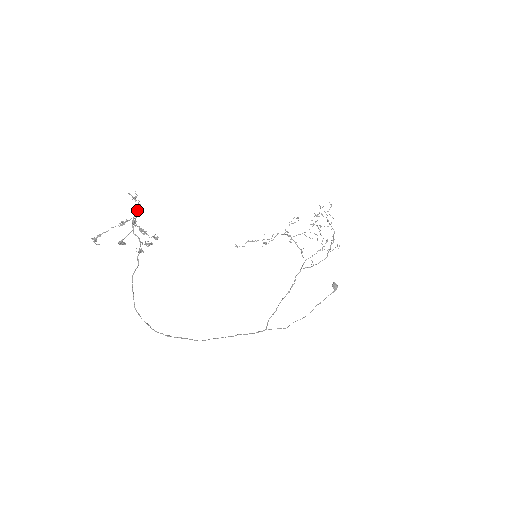
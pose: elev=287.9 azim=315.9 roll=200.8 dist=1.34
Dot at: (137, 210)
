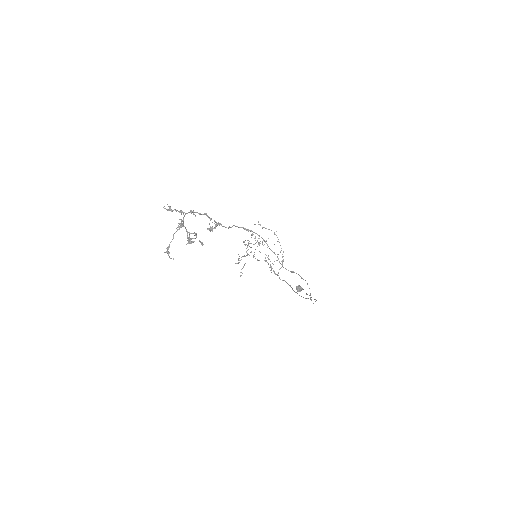
Dot at: (181, 212)
